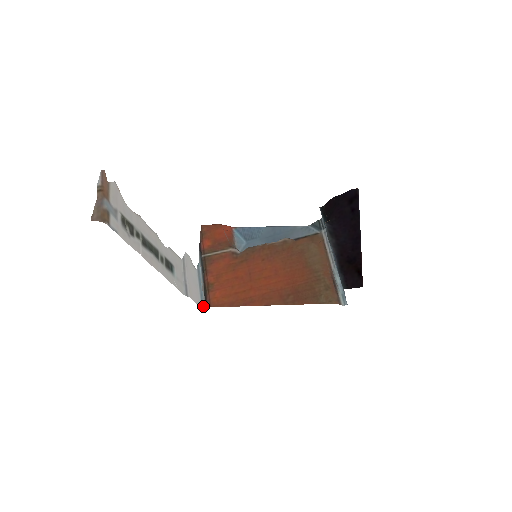
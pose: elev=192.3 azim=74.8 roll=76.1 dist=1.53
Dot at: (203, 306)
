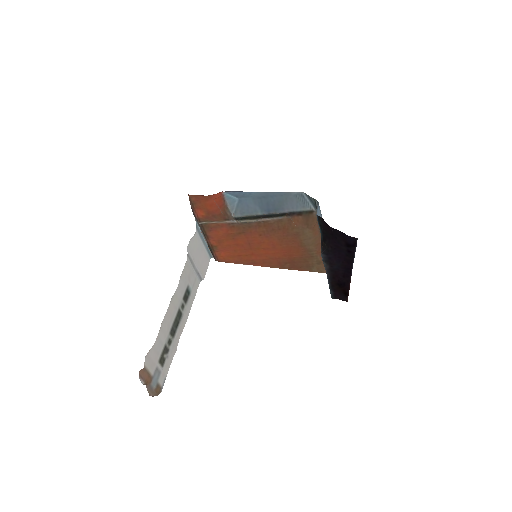
Dot at: (211, 255)
